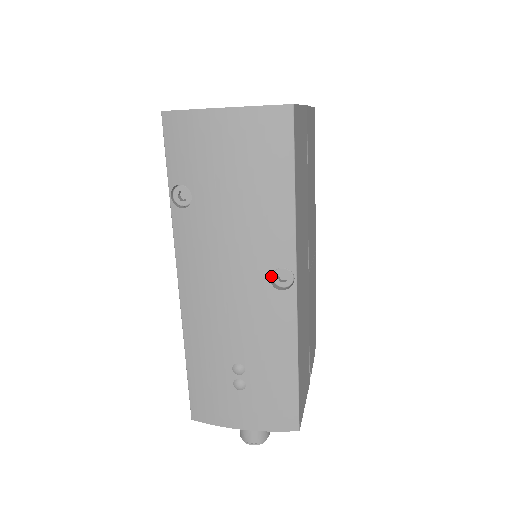
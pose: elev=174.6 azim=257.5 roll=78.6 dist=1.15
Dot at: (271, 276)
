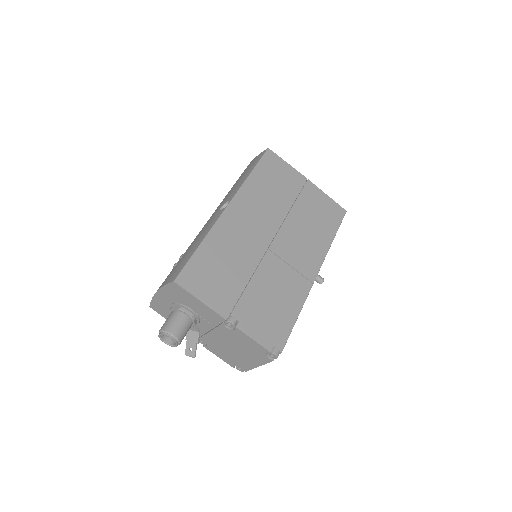
Dot at: occluded
